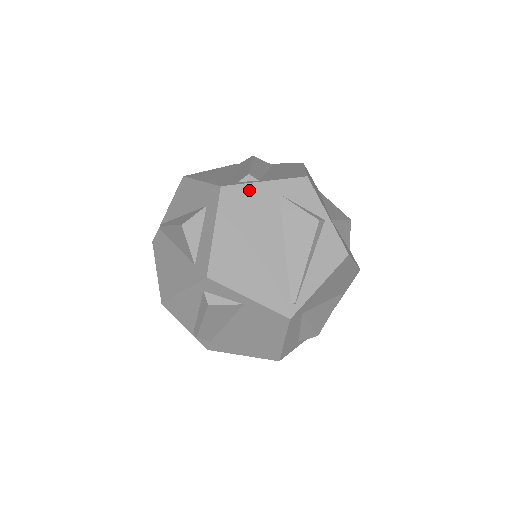
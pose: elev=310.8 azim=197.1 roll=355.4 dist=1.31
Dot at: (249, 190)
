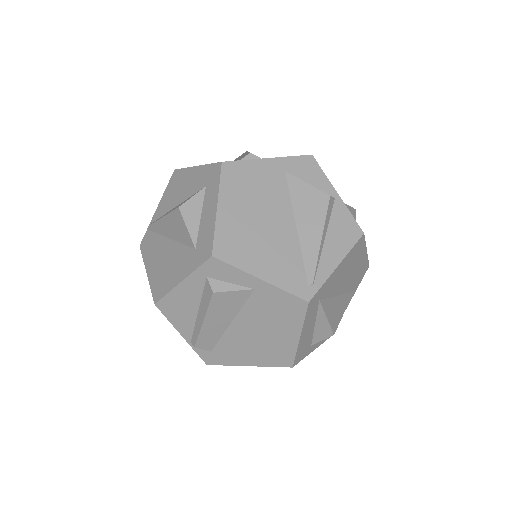
Dot at: (252, 166)
